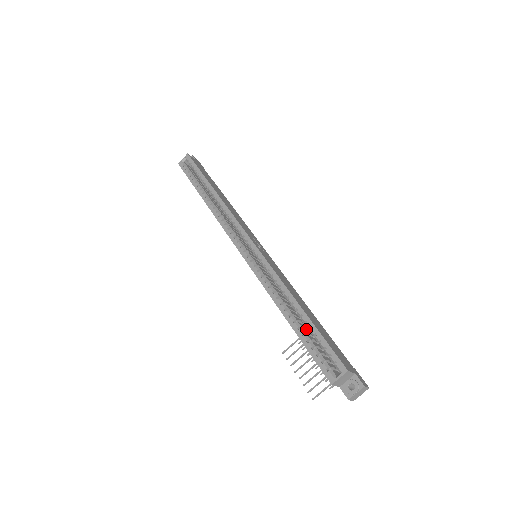
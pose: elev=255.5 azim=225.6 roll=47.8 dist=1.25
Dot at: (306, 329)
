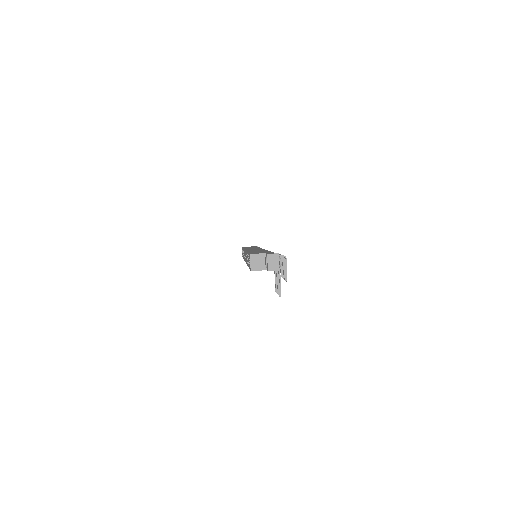
Dot at: occluded
